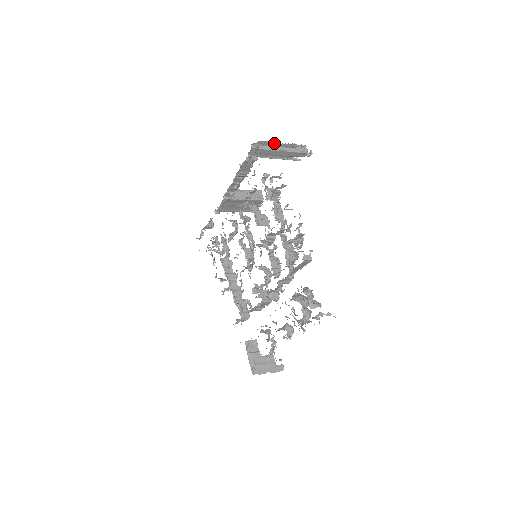
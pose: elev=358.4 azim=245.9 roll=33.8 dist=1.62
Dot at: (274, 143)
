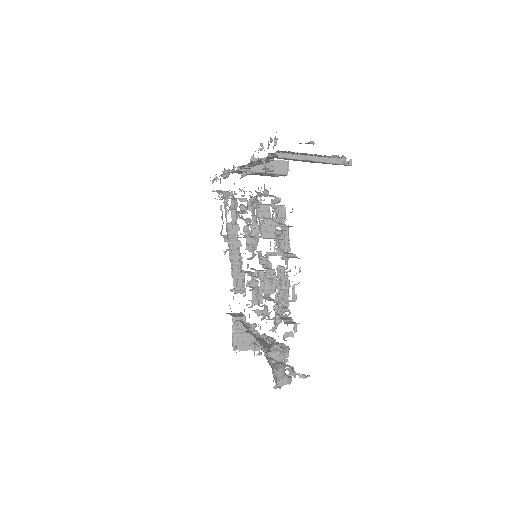
Dot at: (300, 153)
